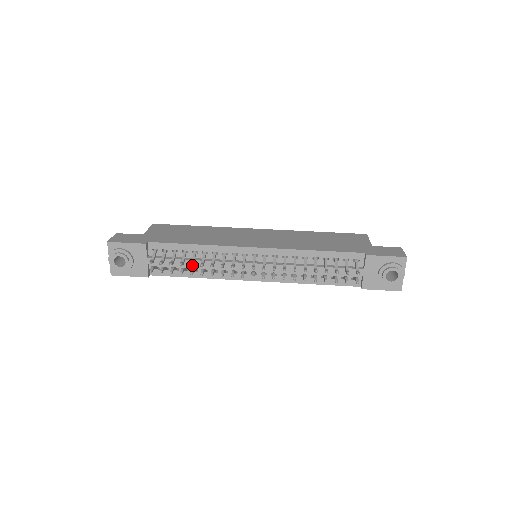
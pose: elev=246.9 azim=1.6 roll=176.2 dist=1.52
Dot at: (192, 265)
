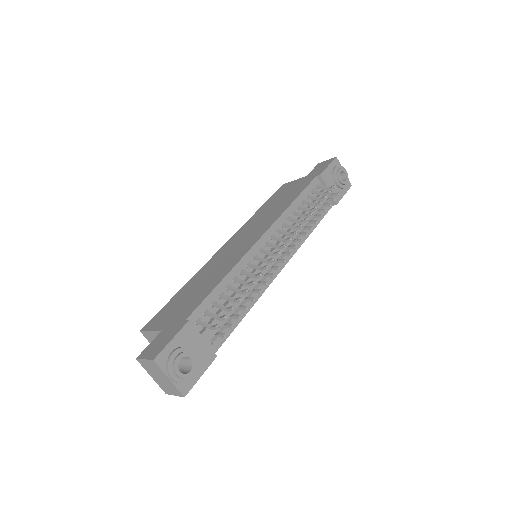
Dot at: (248, 290)
